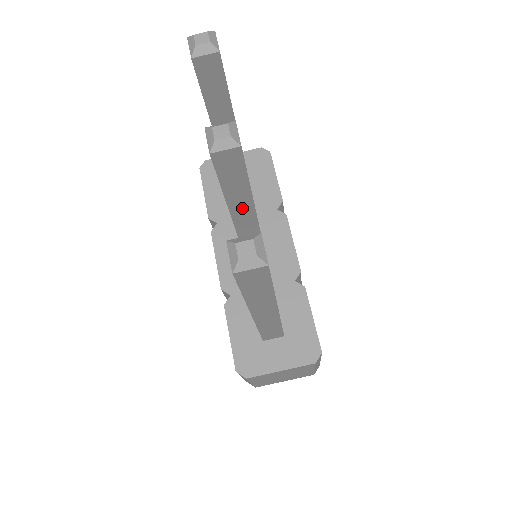
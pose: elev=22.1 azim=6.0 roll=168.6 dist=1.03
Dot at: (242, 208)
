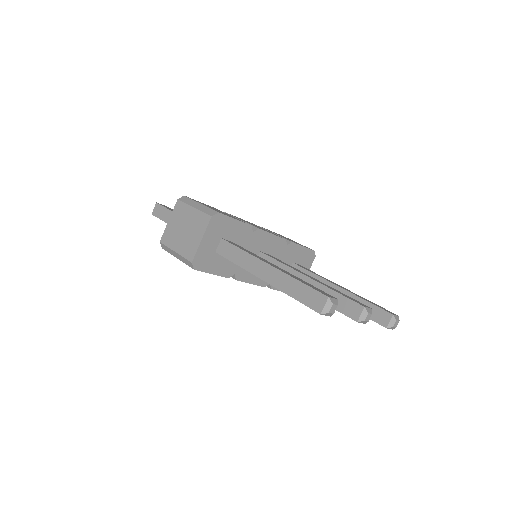
Dot at: occluded
